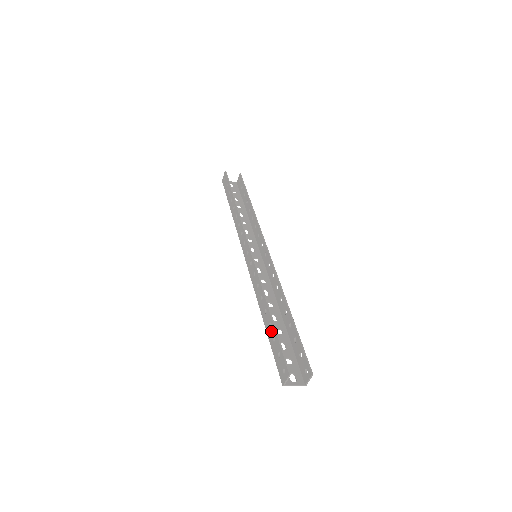
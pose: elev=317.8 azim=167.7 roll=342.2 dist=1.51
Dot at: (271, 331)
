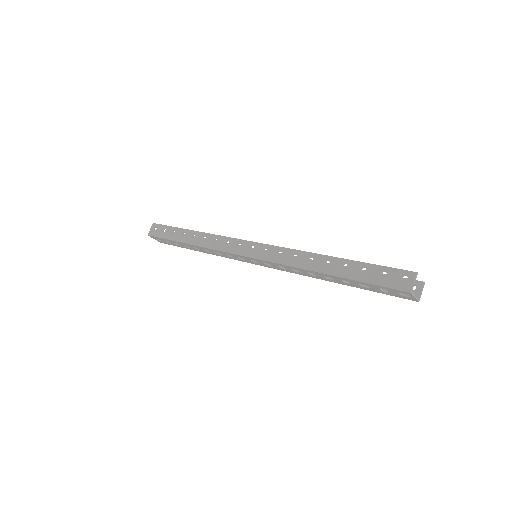
Dot at: (352, 268)
